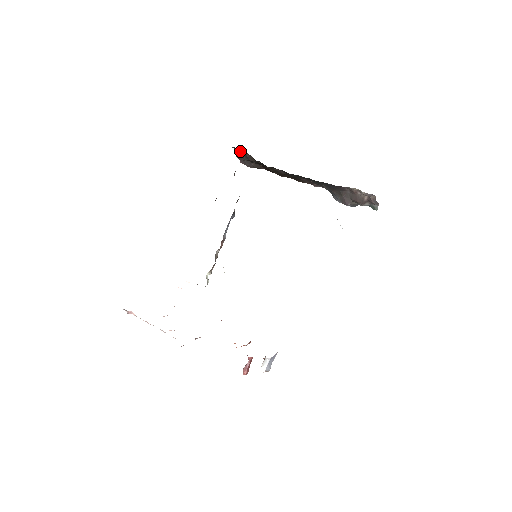
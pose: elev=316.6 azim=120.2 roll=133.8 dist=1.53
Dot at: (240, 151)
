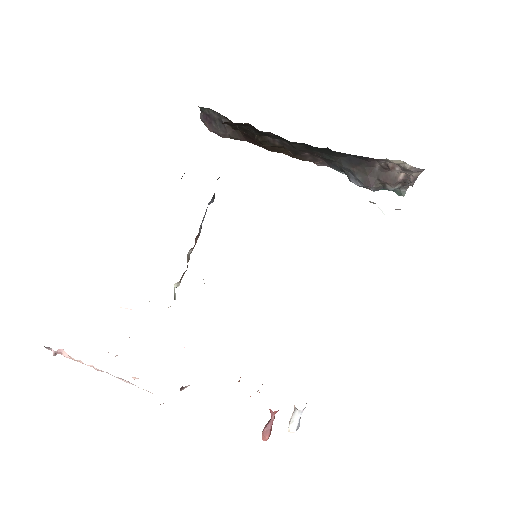
Dot at: (211, 113)
